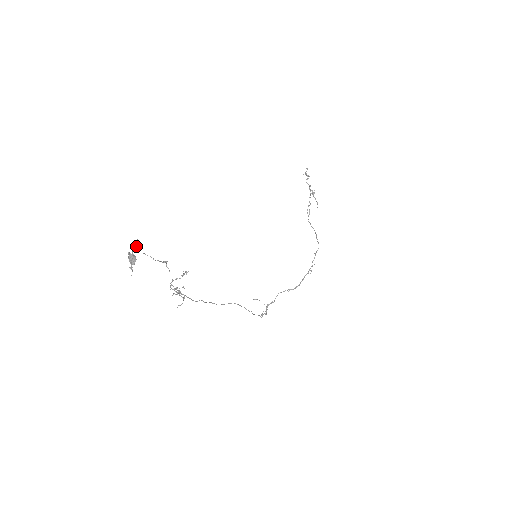
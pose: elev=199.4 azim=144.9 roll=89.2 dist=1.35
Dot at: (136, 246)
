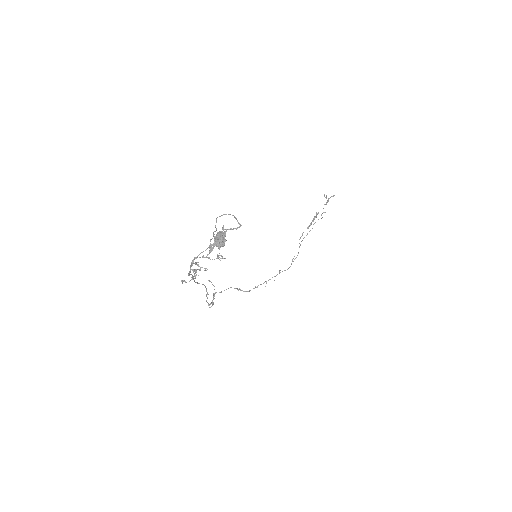
Dot at: occluded
